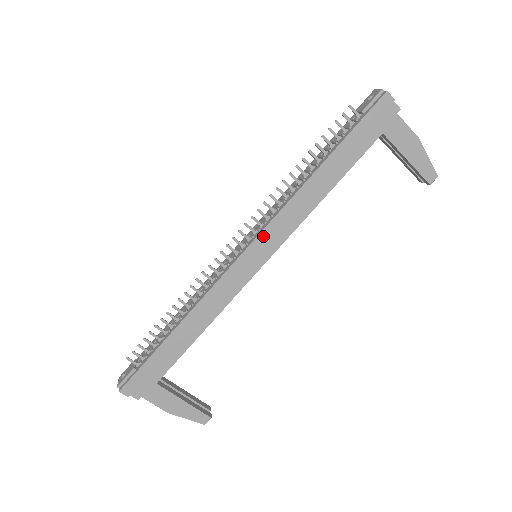
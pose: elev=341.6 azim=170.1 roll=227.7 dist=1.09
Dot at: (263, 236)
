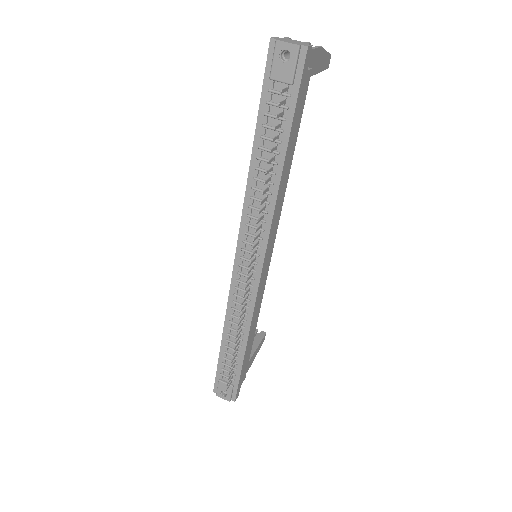
Dot at: (267, 249)
